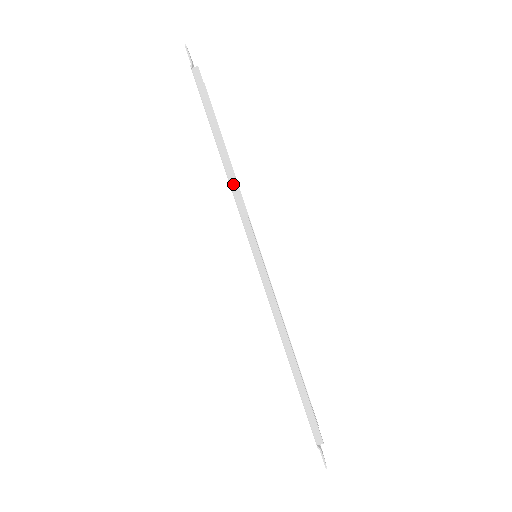
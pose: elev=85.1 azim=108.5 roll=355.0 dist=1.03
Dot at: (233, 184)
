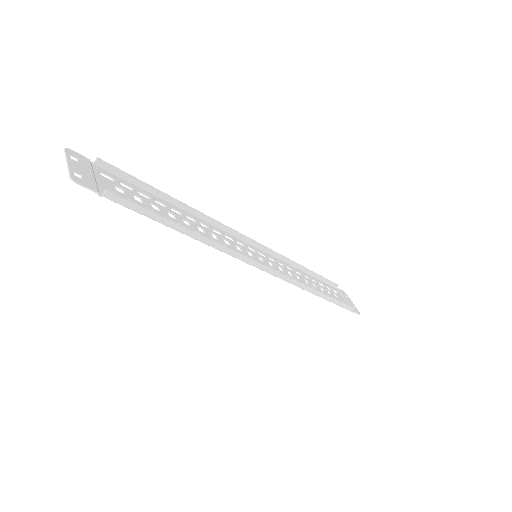
Dot at: (217, 247)
